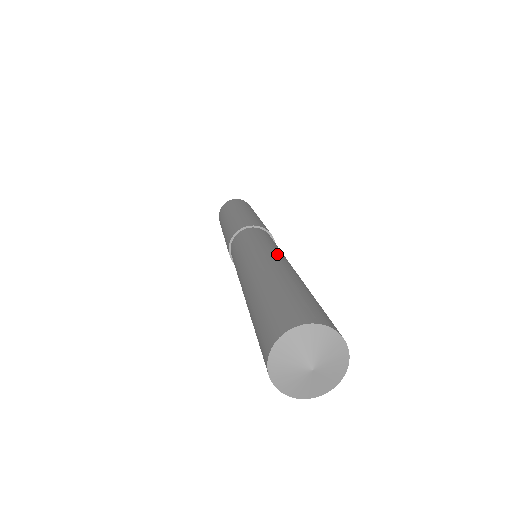
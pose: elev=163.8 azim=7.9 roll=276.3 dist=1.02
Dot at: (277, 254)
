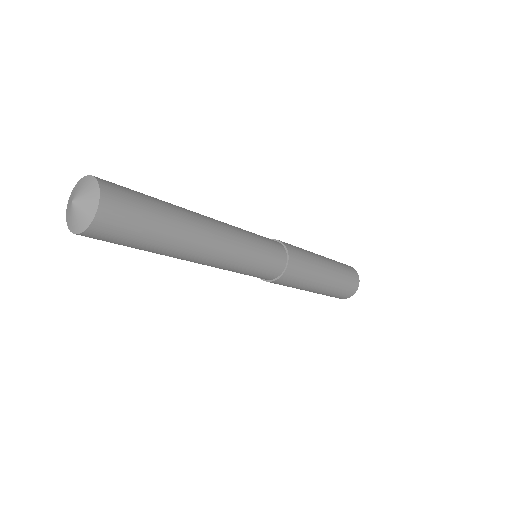
Dot at: (221, 222)
